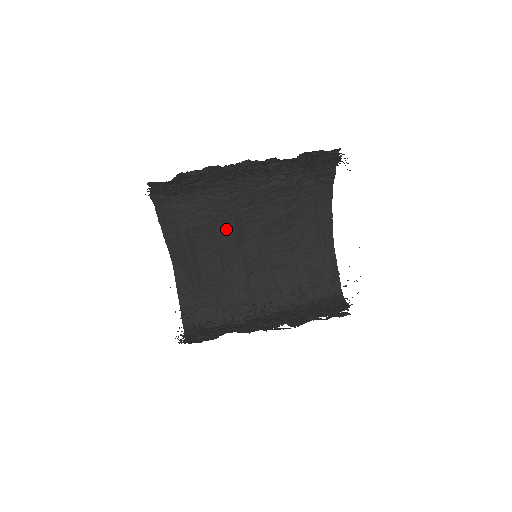
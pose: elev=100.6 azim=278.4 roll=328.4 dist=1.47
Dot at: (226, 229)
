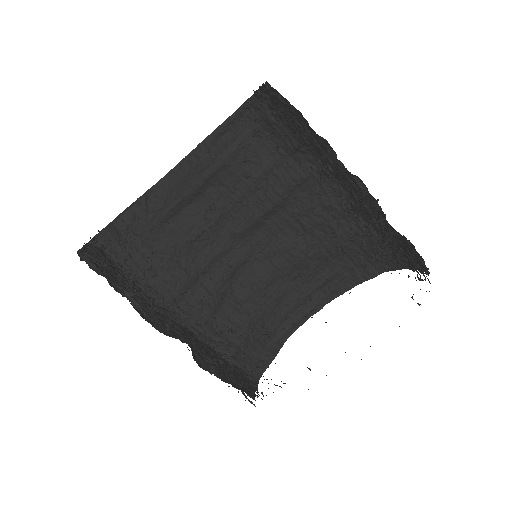
Dot at: (249, 209)
